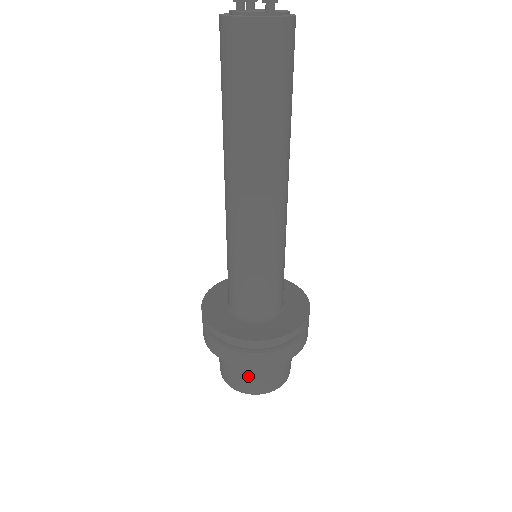
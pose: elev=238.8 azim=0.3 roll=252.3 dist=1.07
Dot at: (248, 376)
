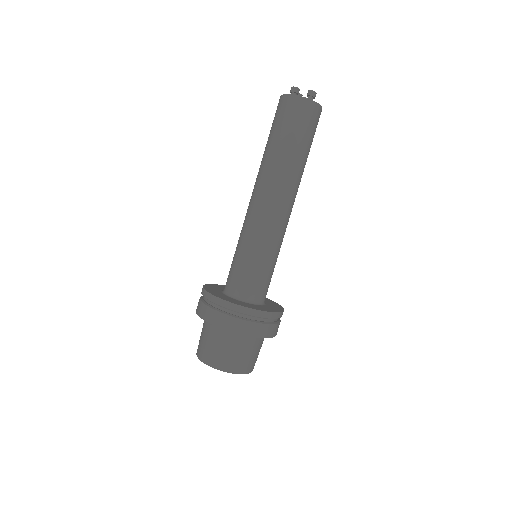
Dot at: (224, 349)
